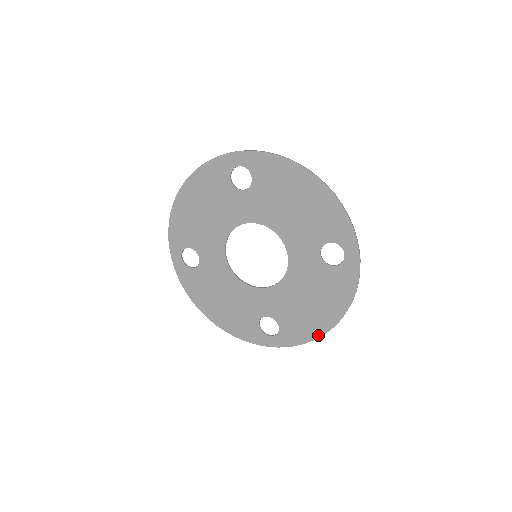
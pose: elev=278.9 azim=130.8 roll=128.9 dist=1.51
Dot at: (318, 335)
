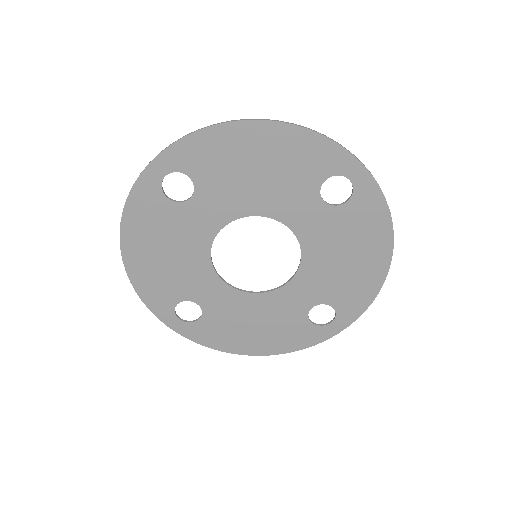
Dot at: (380, 284)
